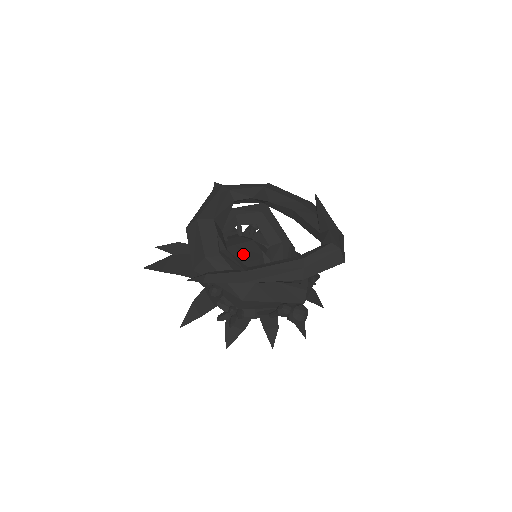
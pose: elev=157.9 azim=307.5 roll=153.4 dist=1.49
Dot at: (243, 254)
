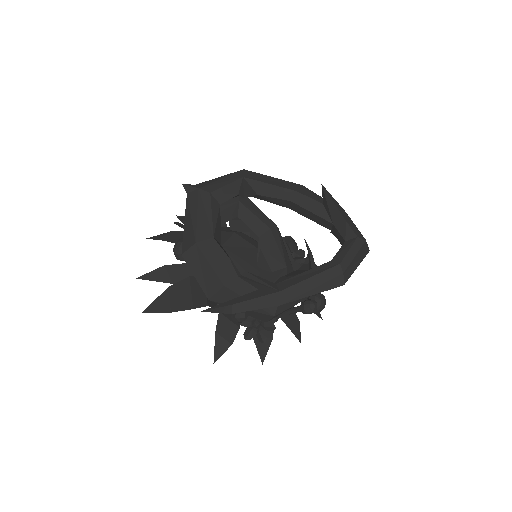
Dot at: (236, 255)
